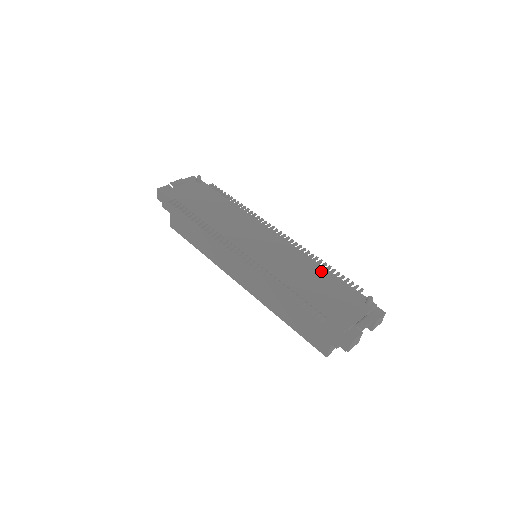
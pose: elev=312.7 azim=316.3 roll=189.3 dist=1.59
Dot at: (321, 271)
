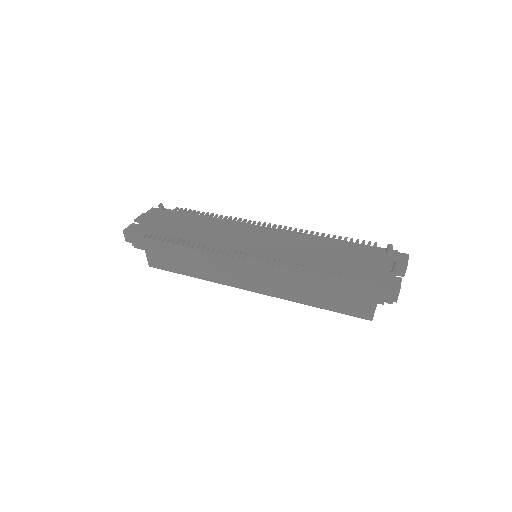
Dot at: (329, 242)
